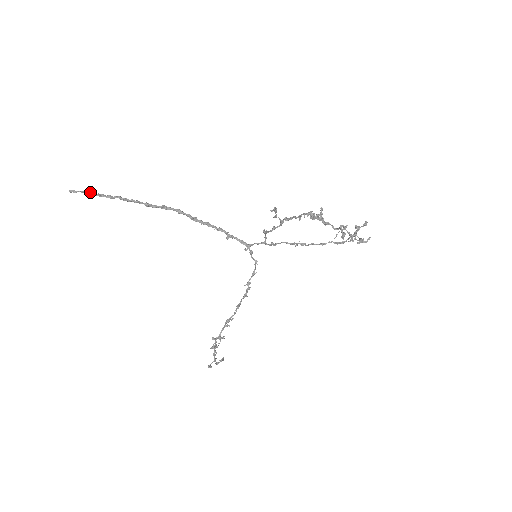
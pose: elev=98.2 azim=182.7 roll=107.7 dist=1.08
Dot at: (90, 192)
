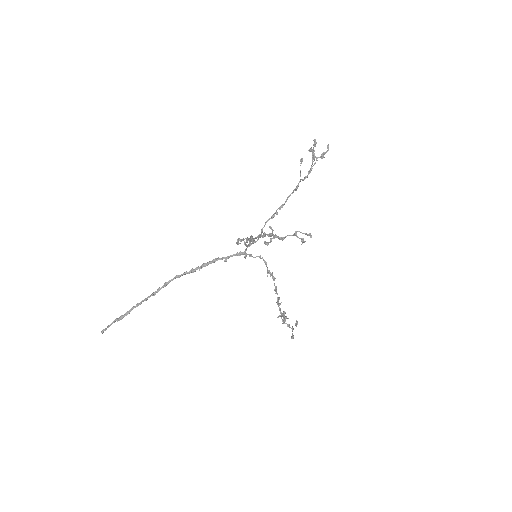
Dot at: (113, 322)
